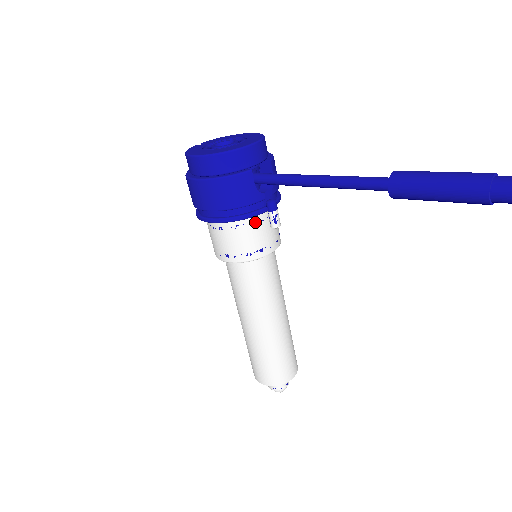
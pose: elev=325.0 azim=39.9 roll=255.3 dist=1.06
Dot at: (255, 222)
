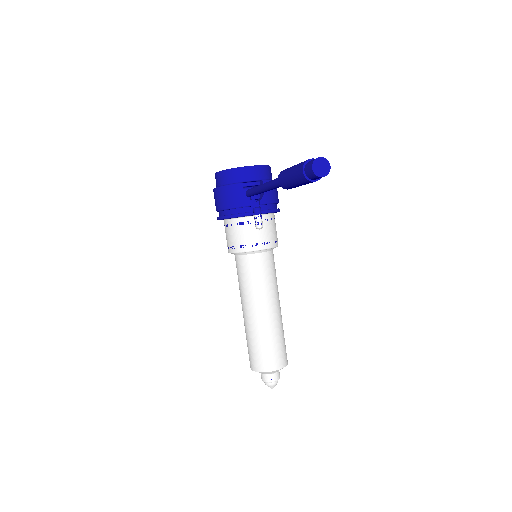
Dot at: (246, 223)
